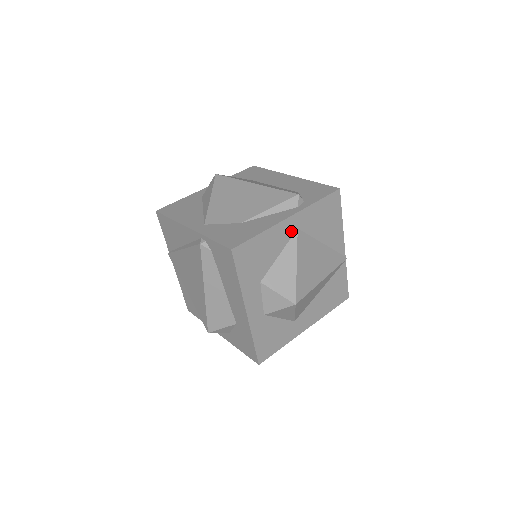
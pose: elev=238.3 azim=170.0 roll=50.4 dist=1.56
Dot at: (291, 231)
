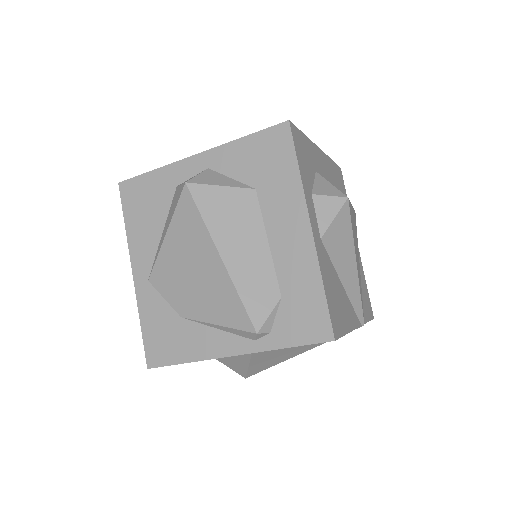
Dot at: occluded
